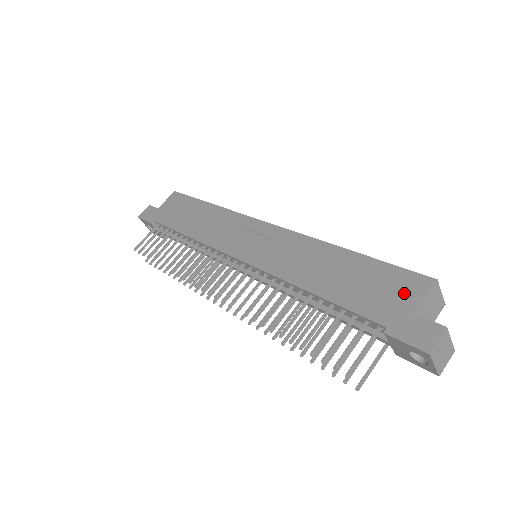
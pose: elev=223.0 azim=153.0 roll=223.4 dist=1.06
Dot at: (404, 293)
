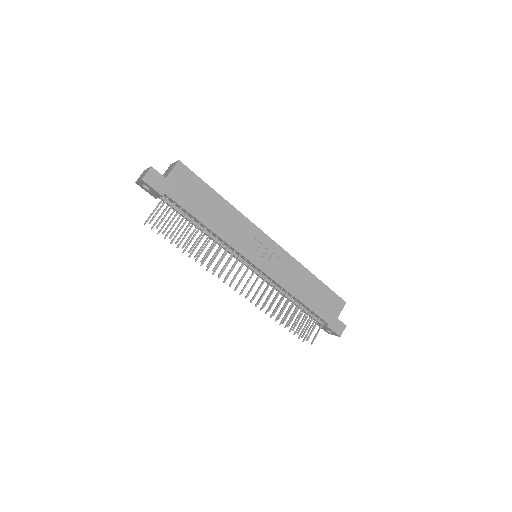
Dot at: (335, 308)
